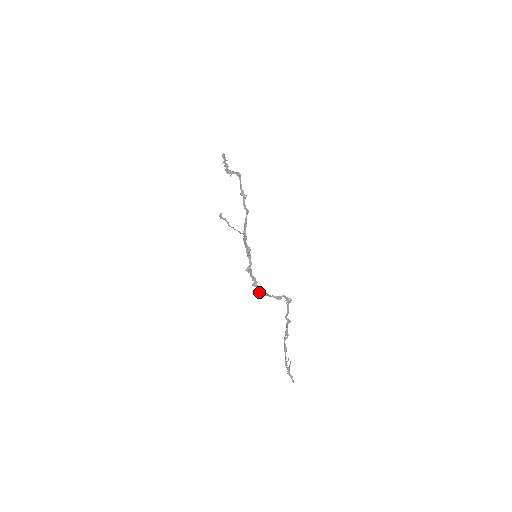
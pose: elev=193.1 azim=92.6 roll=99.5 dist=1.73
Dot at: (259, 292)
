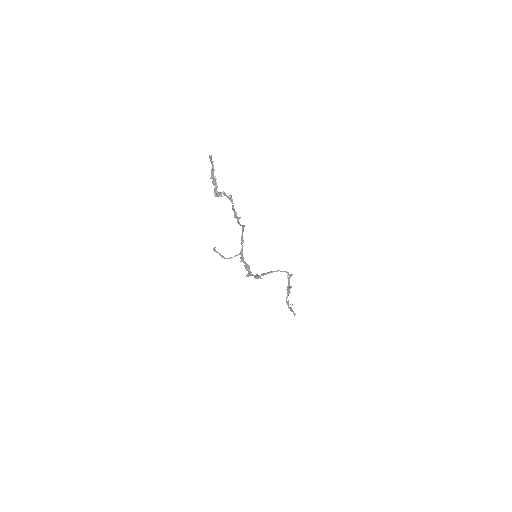
Dot at: occluded
